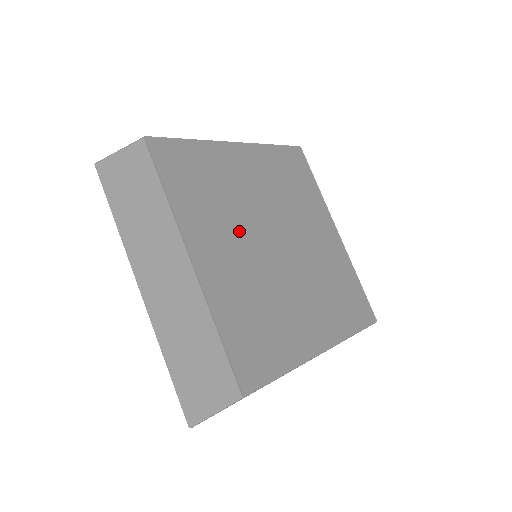
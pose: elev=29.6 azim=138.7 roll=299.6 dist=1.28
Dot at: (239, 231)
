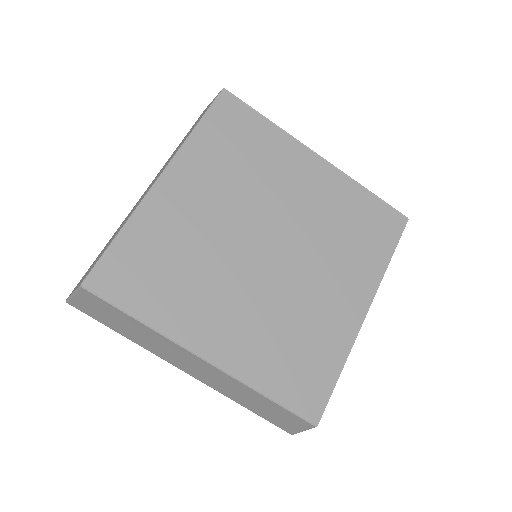
Dot at: (224, 280)
